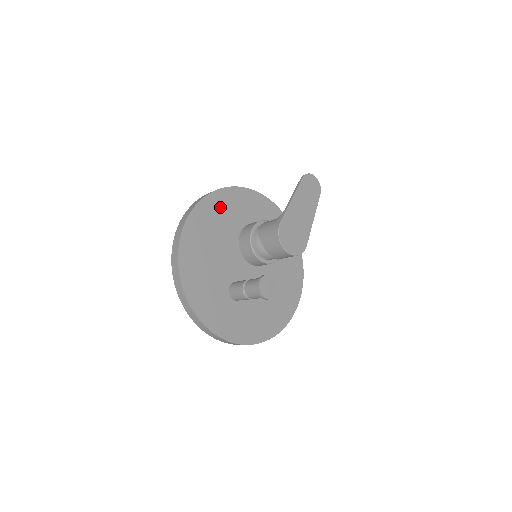
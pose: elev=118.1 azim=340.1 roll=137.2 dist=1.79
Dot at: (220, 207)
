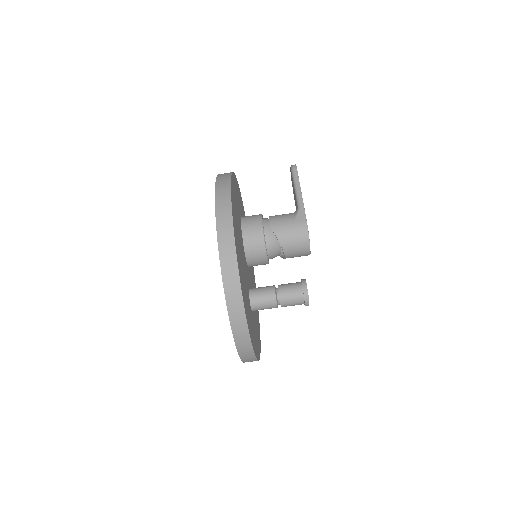
Dot at: (234, 199)
